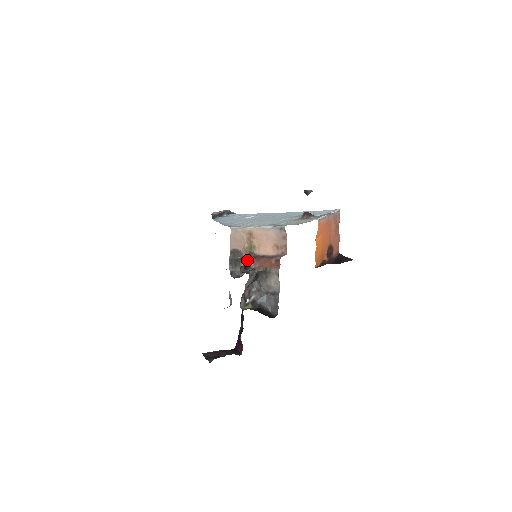
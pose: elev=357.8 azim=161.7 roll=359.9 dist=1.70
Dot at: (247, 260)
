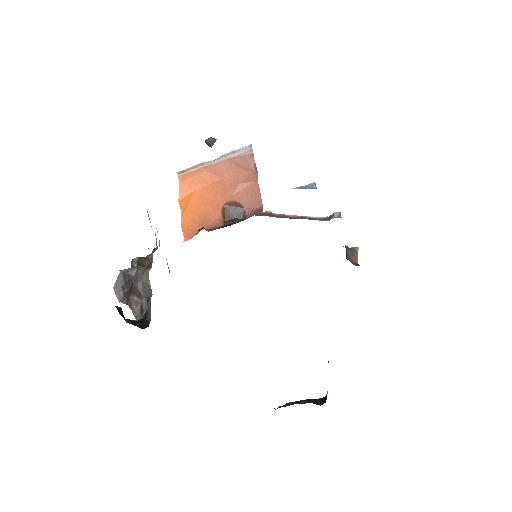
Dot at: (149, 259)
